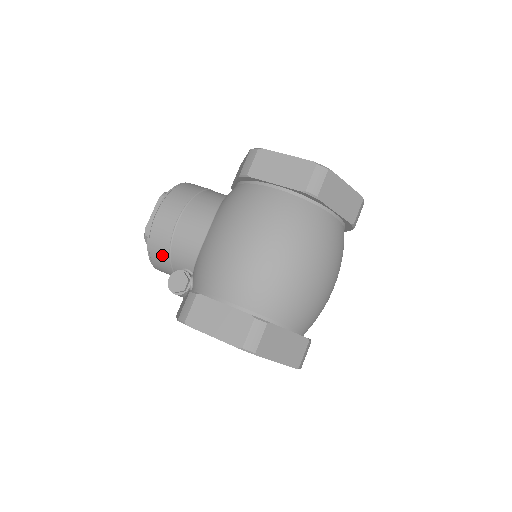
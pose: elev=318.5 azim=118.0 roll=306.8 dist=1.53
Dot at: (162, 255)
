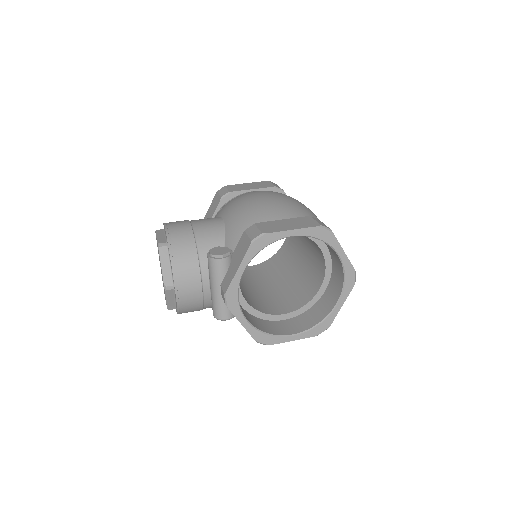
Dot at: (188, 249)
